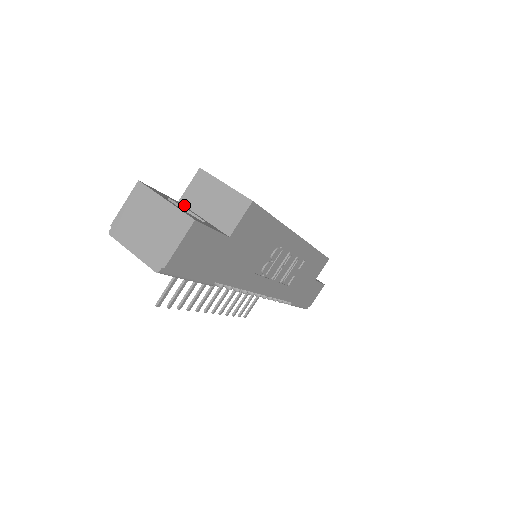
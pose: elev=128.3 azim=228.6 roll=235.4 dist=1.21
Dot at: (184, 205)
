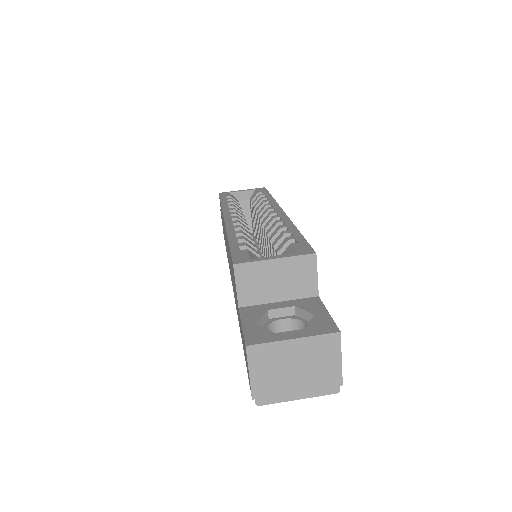
Dot at: (248, 306)
